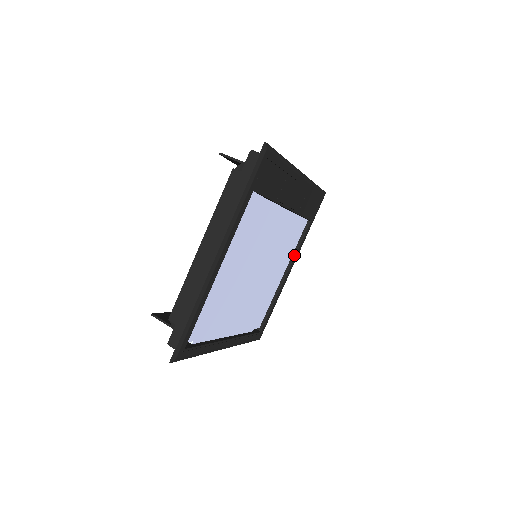
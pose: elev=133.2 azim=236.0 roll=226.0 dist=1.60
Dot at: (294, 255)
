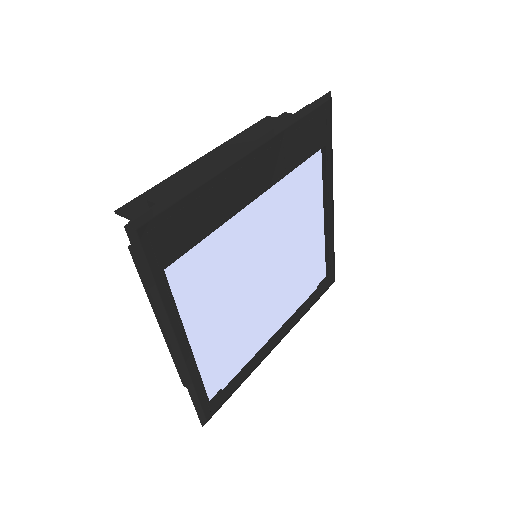
Dot at: (325, 193)
